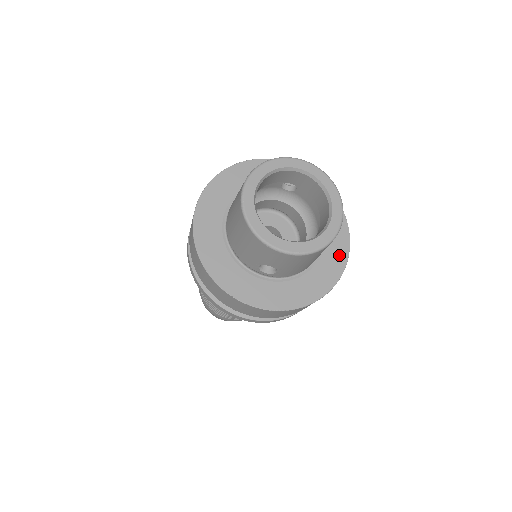
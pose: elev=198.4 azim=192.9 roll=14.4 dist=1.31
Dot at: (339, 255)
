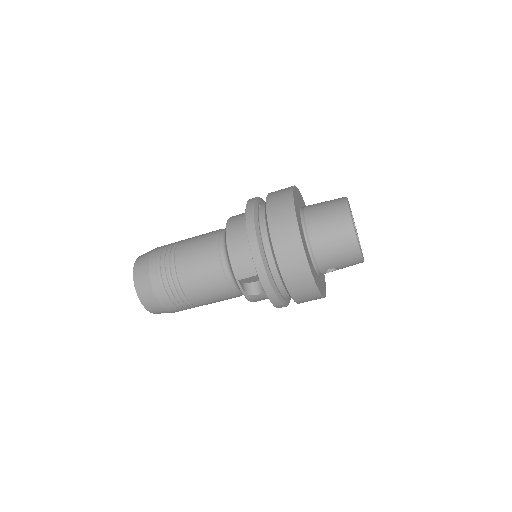
Dot at: occluded
